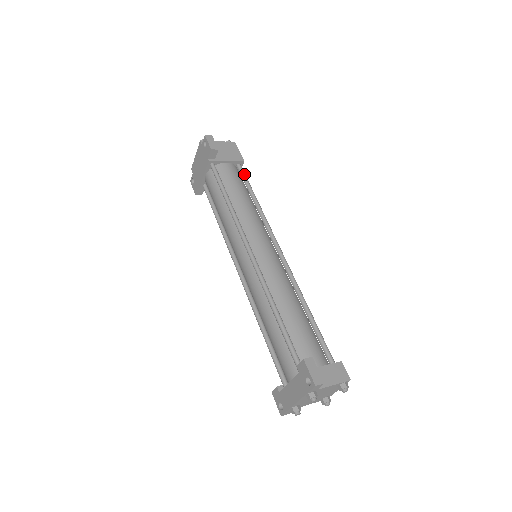
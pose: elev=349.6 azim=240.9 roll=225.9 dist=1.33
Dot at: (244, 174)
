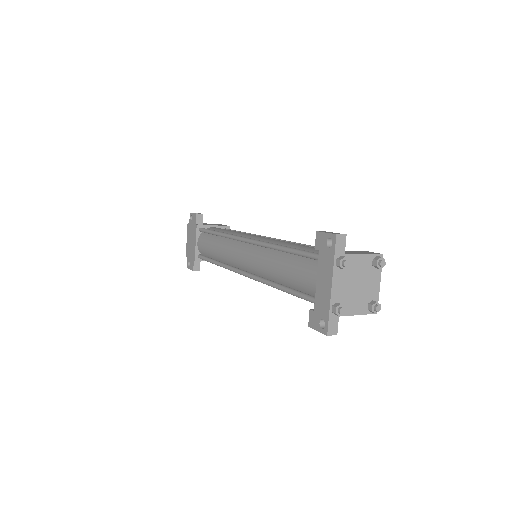
Dot at: (231, 230)
